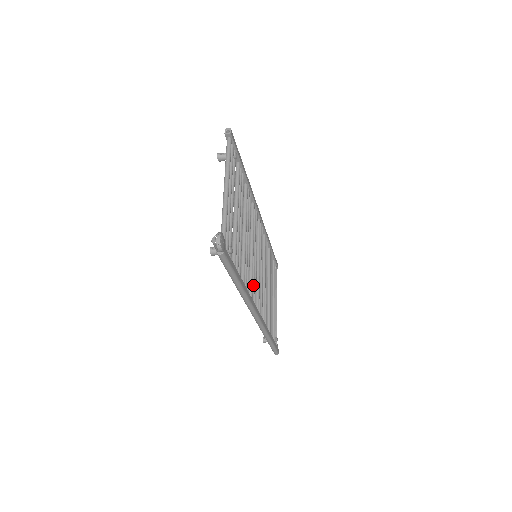
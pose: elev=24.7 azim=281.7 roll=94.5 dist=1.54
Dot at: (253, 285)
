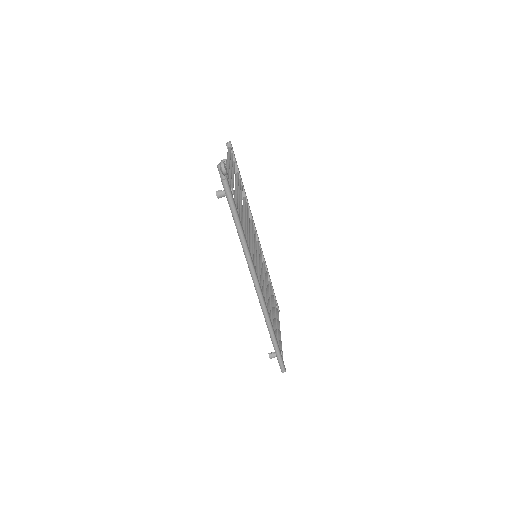
Dot at: (254, 262)
